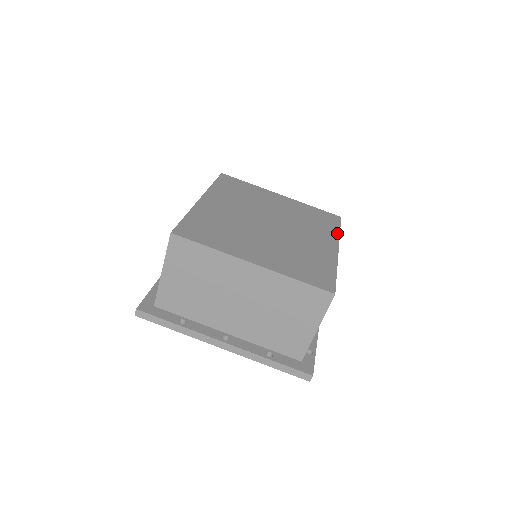
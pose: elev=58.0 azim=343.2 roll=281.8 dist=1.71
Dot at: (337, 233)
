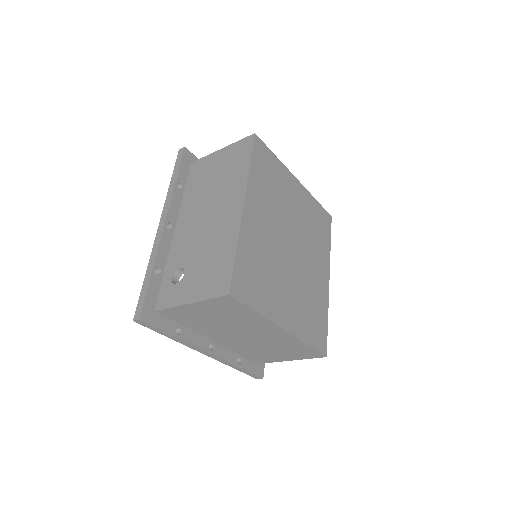
Dot at: (329, 251)
